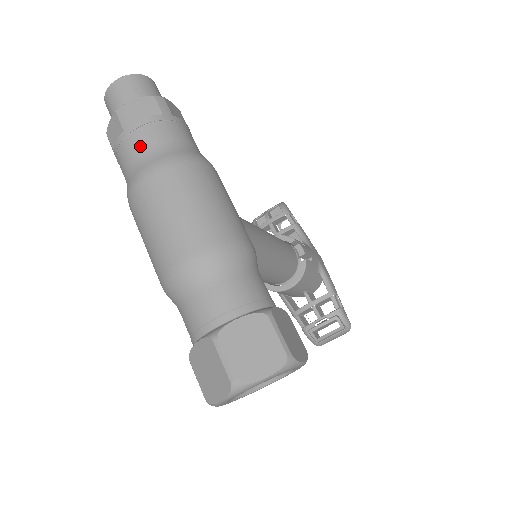
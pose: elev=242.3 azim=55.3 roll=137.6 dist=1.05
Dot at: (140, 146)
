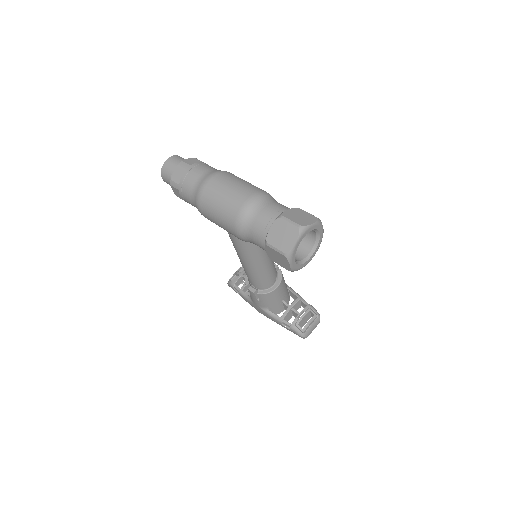
Dot at: (200, 172)
